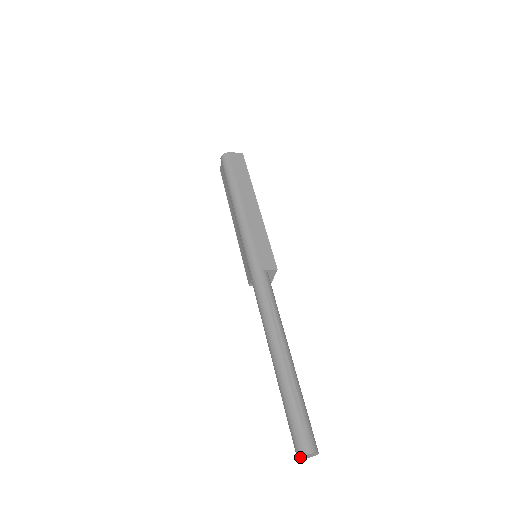
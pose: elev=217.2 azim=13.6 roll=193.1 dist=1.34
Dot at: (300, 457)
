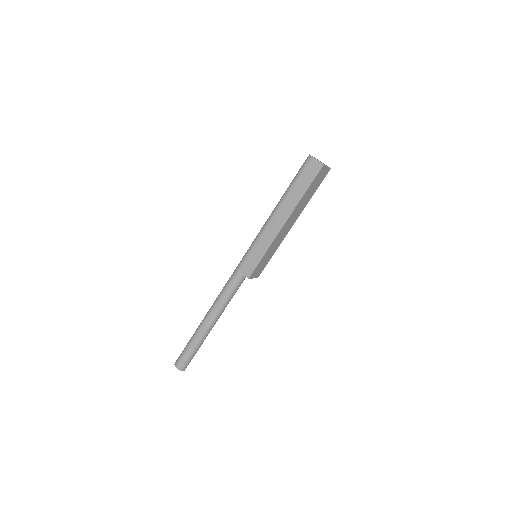
Dot at: occluded
